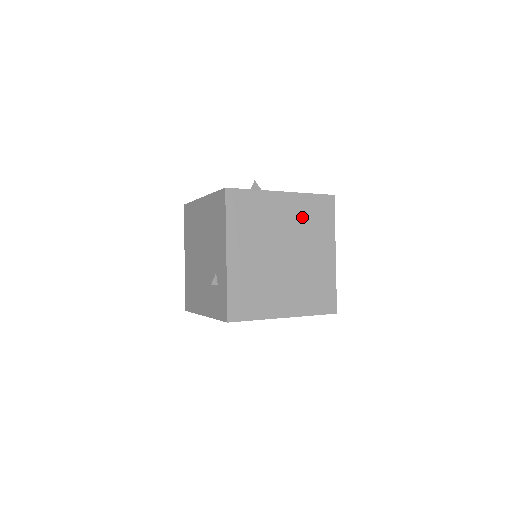
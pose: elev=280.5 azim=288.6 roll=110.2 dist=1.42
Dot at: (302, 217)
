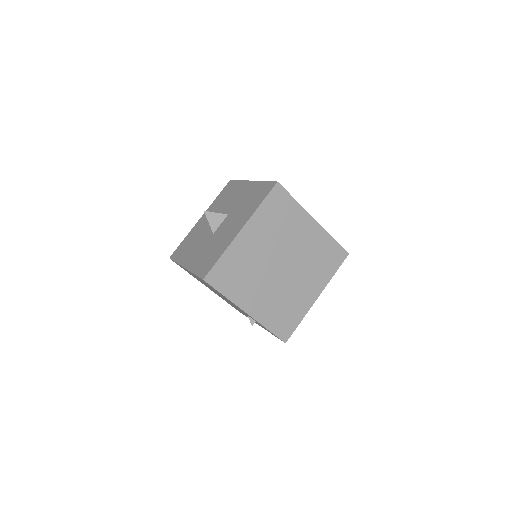
Dot at: (270, 228)
